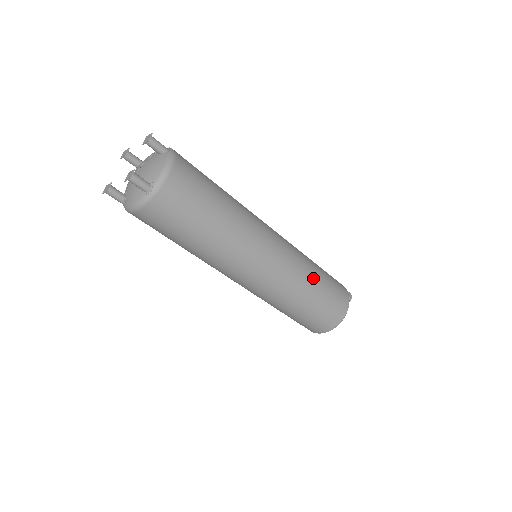
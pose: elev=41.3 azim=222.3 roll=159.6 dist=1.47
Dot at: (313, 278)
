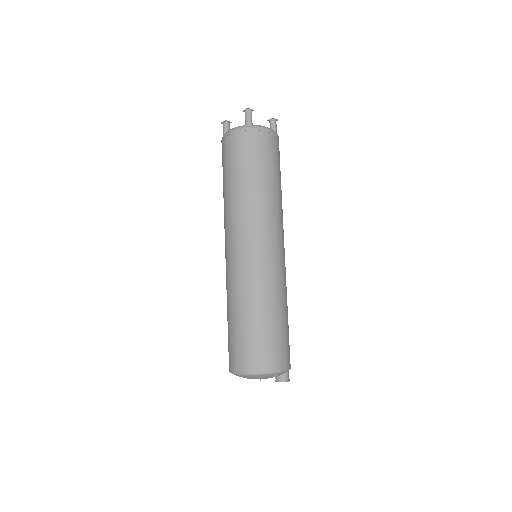
Dot at: (279, 305)
